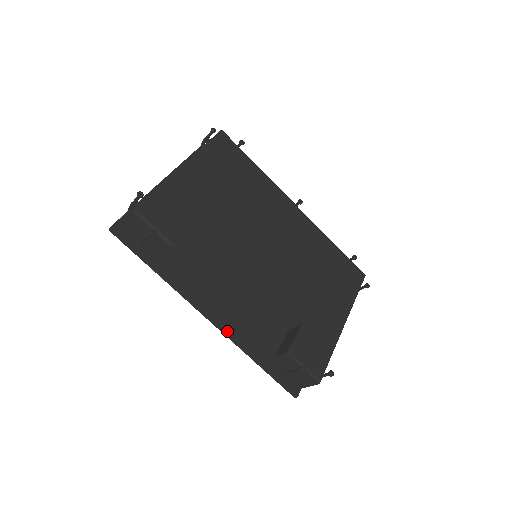
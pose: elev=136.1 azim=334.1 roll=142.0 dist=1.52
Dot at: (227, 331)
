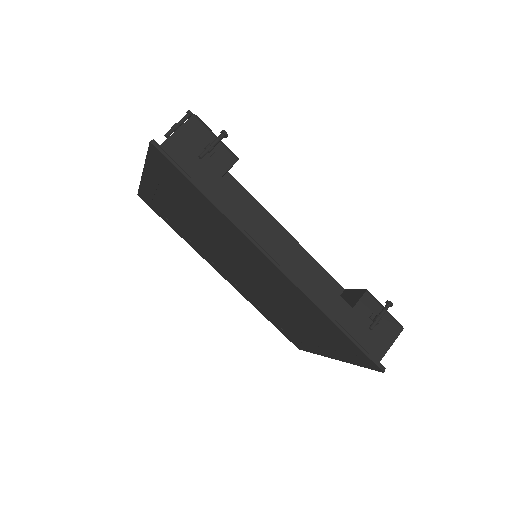
Dot at: (297, 283)
